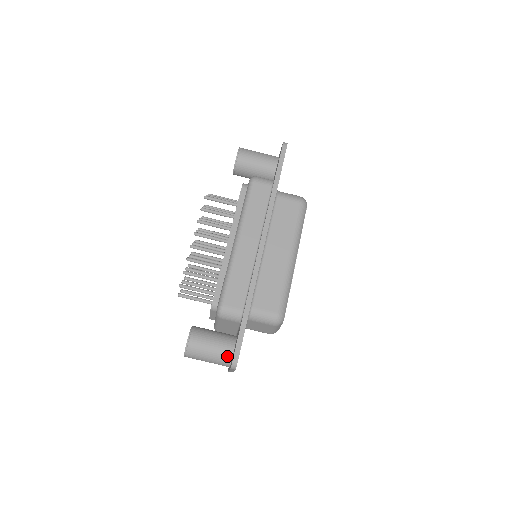
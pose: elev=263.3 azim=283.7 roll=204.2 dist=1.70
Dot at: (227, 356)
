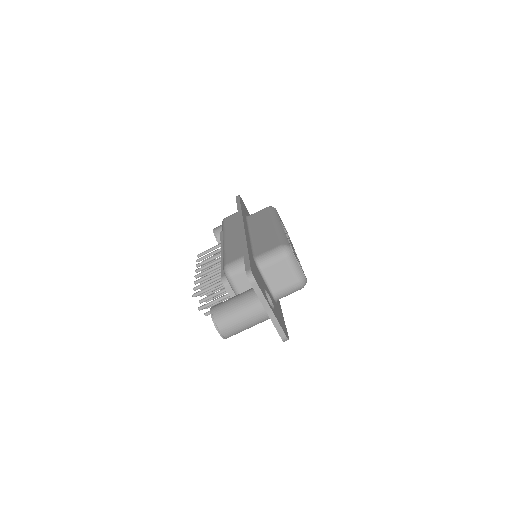
Dot at: (253, 296)
